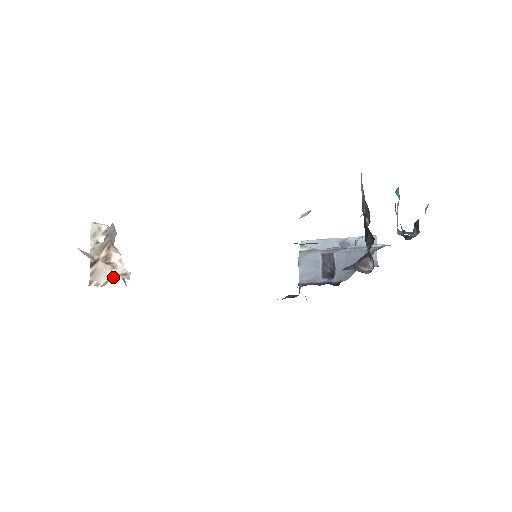
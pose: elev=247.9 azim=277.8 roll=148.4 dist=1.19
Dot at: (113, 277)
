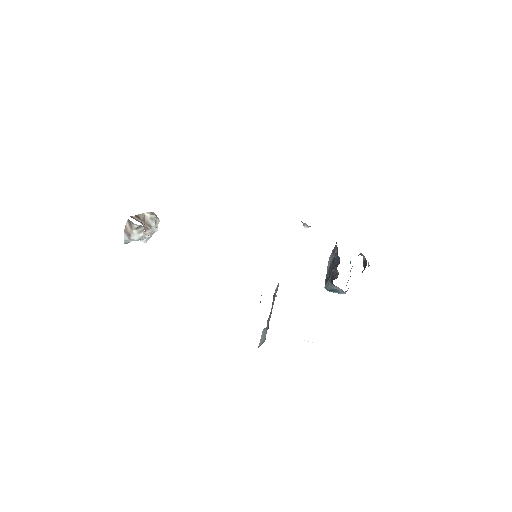
Dot at: (145, 225)
